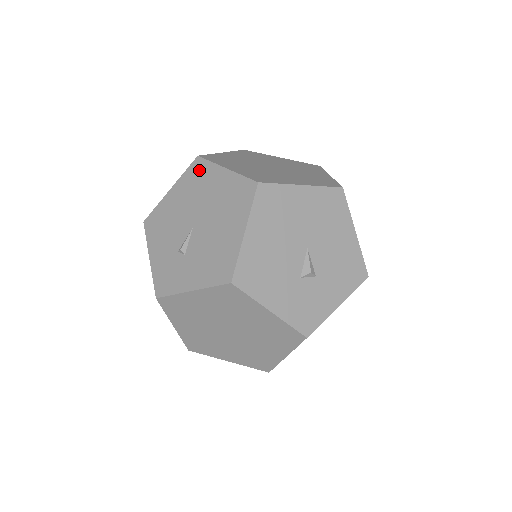
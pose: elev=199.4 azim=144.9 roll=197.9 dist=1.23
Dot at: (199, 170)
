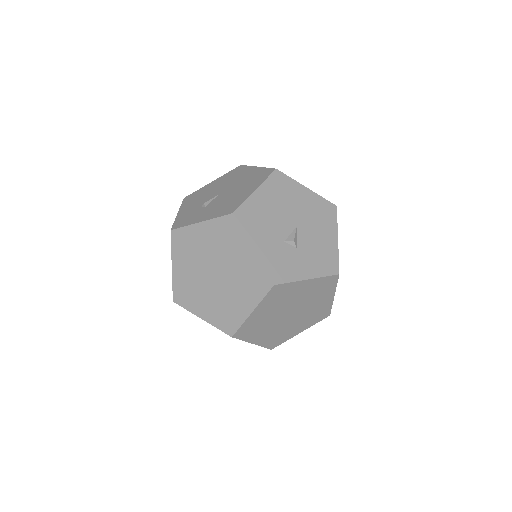
Dot at: (238, 170)
